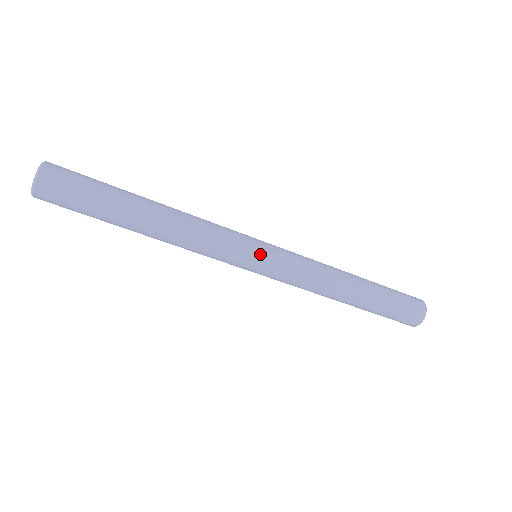
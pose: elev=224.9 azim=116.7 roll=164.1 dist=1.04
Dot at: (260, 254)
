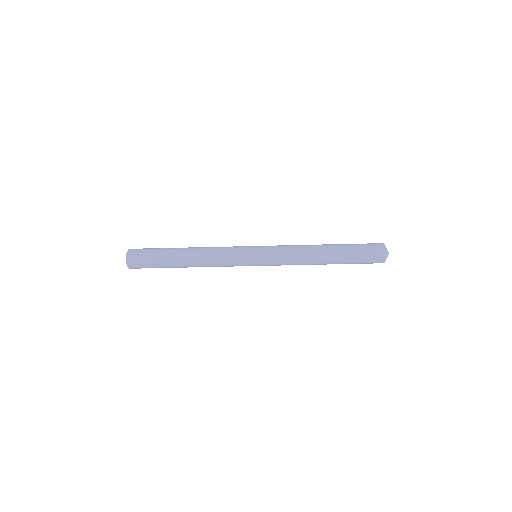
Dot at: (254, 247)
